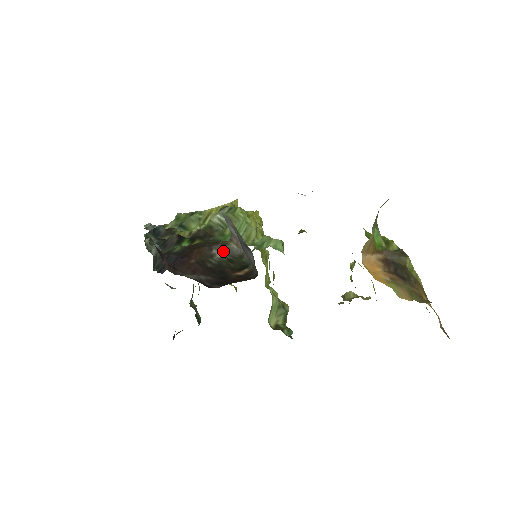
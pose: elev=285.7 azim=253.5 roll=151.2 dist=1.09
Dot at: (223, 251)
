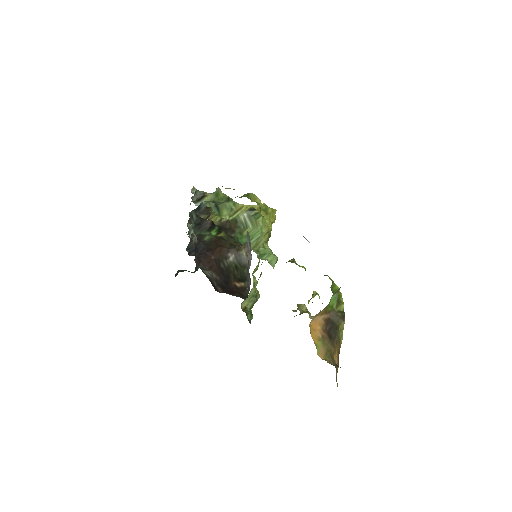
Dot at: (235, 256)
